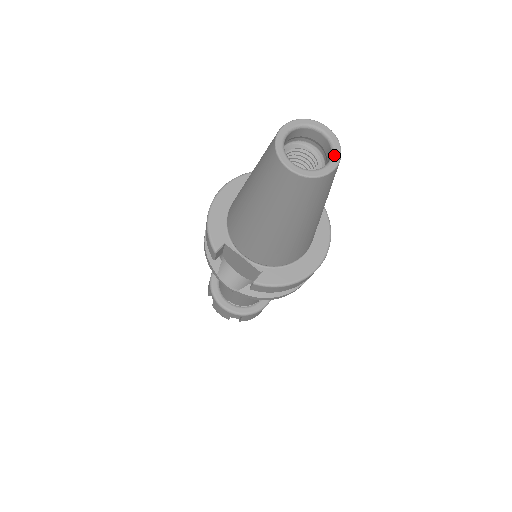
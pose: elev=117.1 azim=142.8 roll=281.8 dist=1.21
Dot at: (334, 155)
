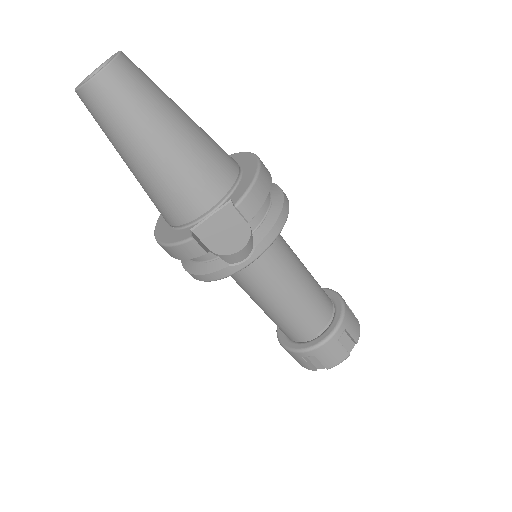
Dot at: (114, 55)
